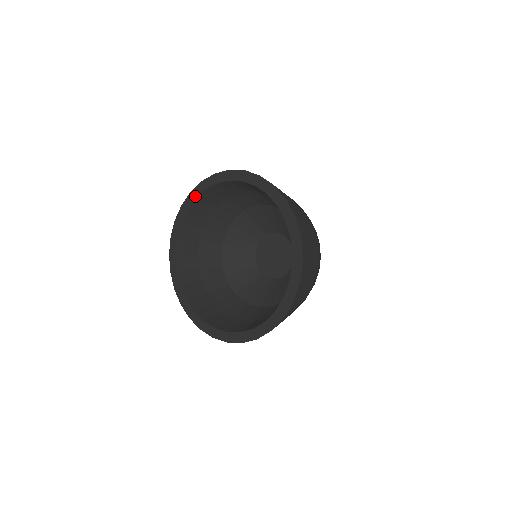
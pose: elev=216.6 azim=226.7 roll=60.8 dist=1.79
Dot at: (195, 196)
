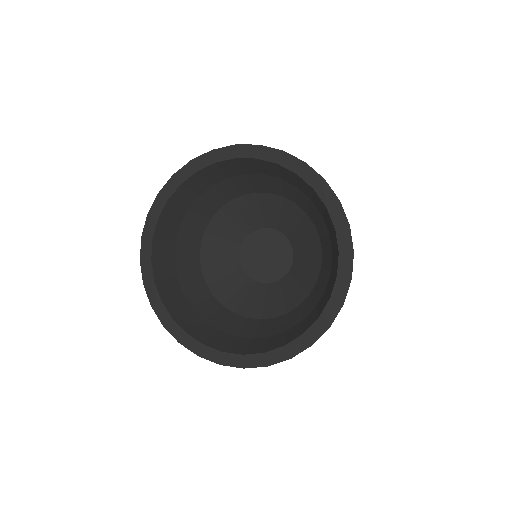
Dot at: (167, 196)
